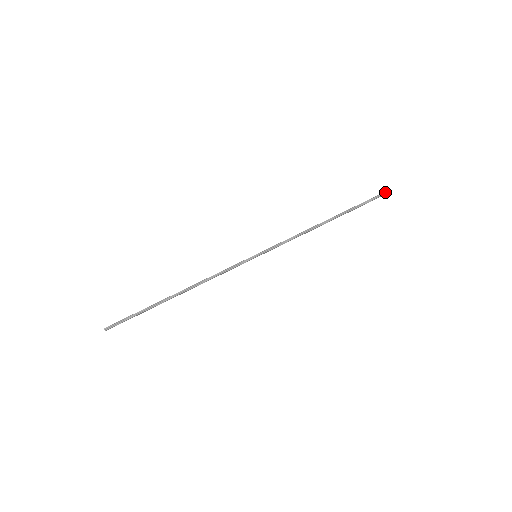
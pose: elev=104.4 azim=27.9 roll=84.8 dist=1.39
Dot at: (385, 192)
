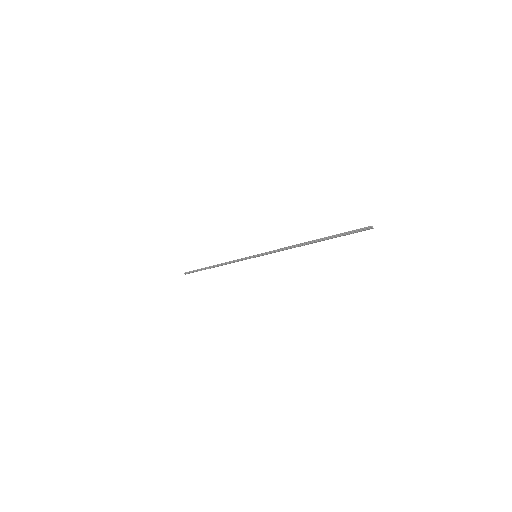
Dot at: (370, 226)
